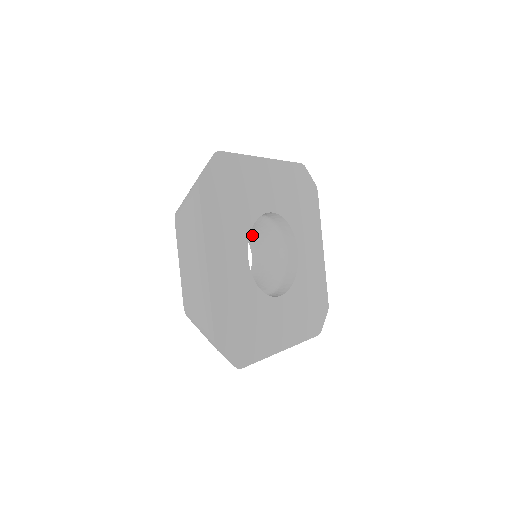
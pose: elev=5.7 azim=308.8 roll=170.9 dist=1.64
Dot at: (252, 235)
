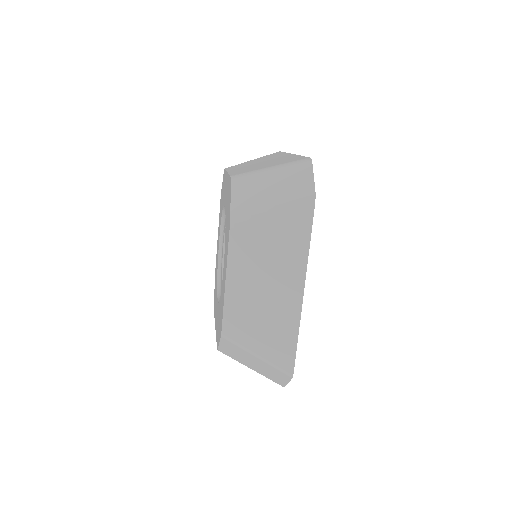
Dot at: occluded
